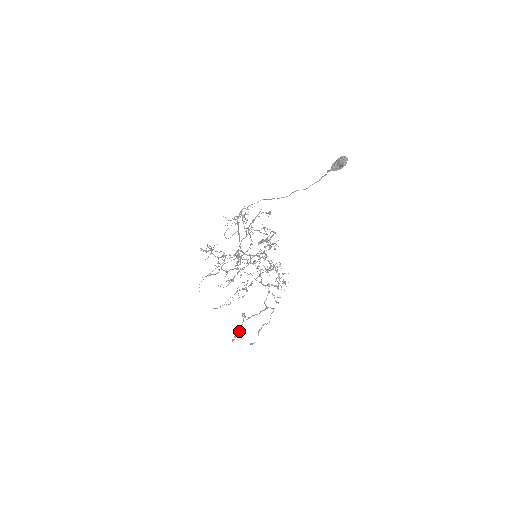
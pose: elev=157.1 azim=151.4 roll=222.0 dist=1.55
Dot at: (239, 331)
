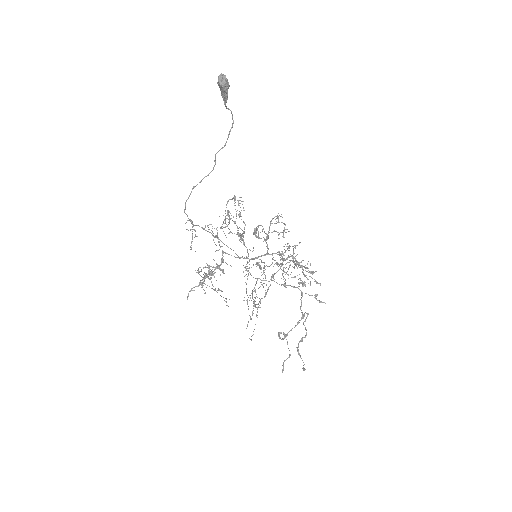
Dot at: (289, 356)
